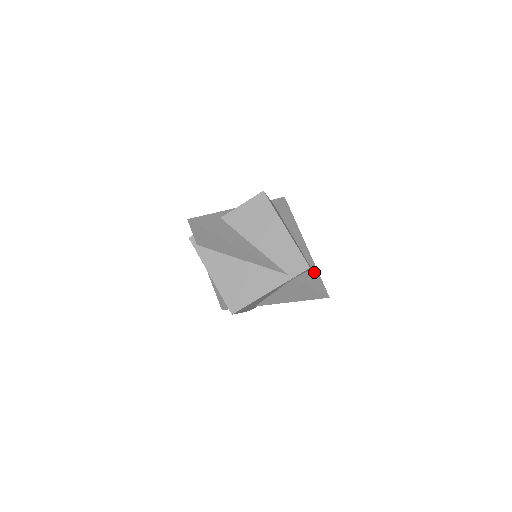
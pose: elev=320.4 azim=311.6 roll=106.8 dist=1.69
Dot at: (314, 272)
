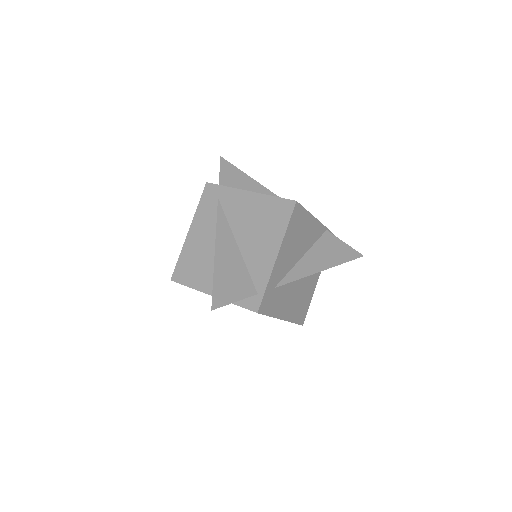
Dot at: occluded
